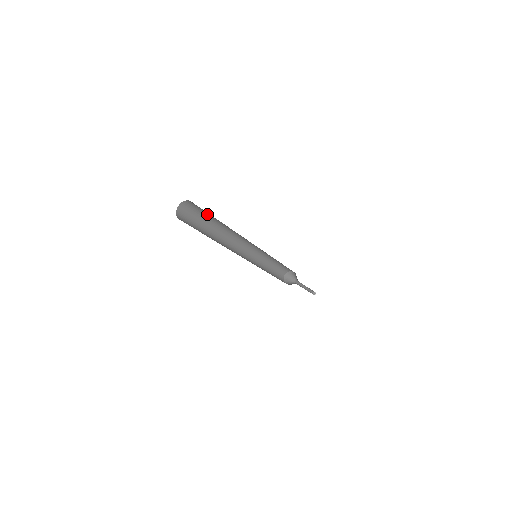
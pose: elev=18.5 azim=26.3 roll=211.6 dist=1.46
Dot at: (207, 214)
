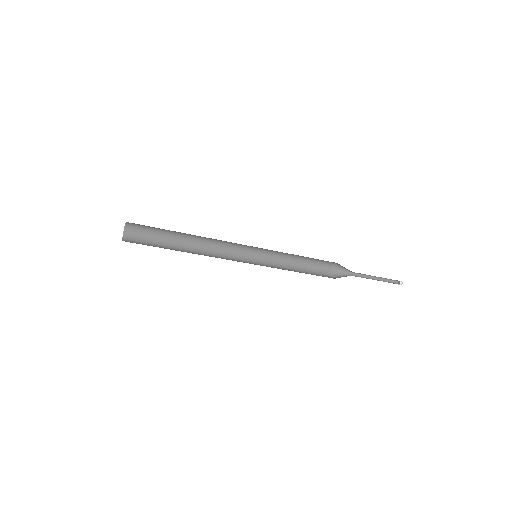
Dot at: (161, 229)
